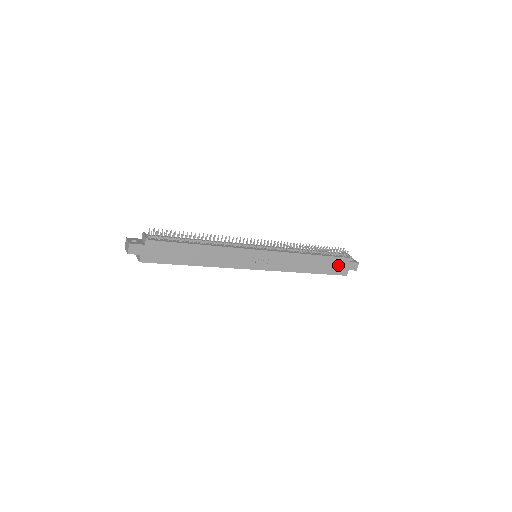
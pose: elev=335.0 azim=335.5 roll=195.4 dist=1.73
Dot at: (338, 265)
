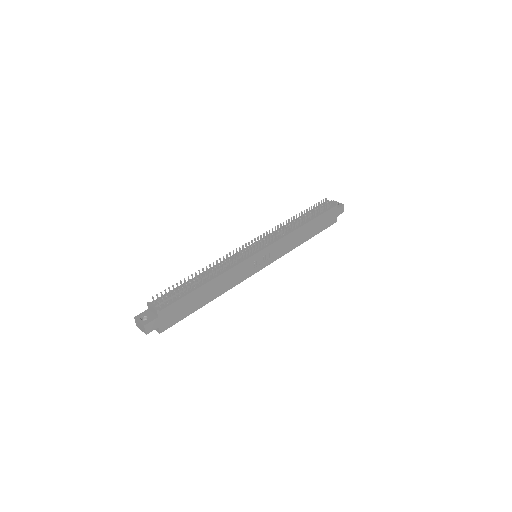
Dot at: (328, 218)
